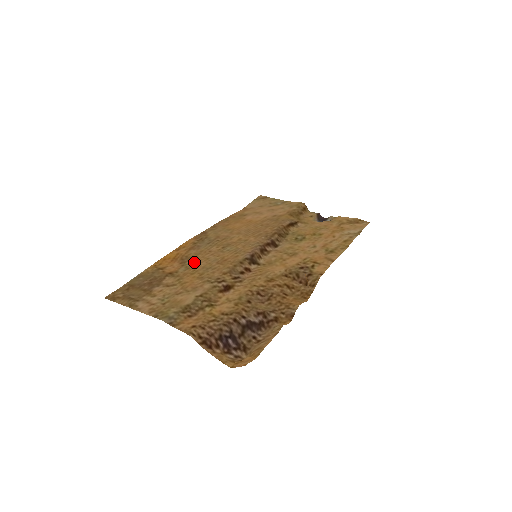
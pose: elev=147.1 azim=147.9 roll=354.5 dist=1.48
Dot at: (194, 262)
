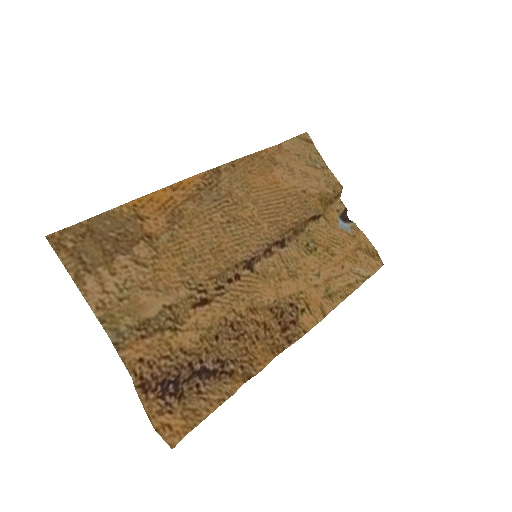
Dot at: (185, 231)
